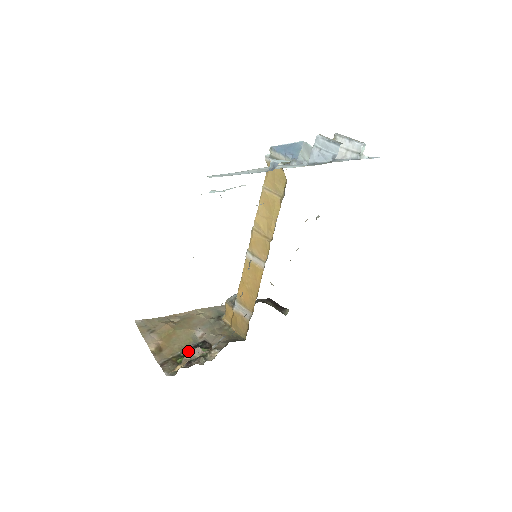
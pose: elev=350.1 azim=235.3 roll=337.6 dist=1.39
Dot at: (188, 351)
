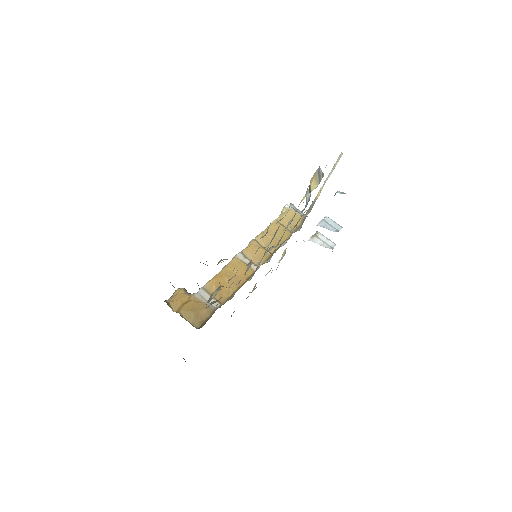
Dot at: occluded
